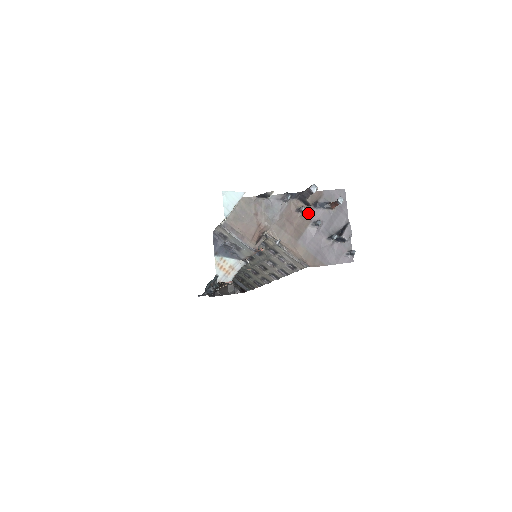
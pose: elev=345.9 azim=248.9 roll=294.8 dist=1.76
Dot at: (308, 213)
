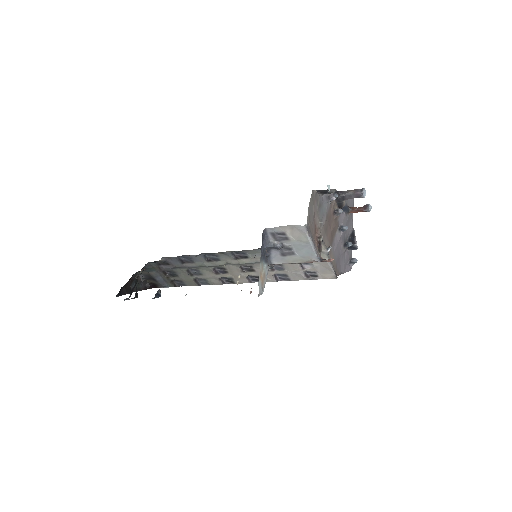
Dot at: (338, 216)
